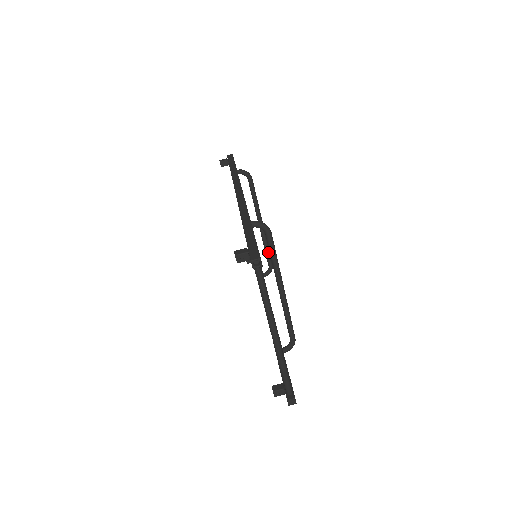
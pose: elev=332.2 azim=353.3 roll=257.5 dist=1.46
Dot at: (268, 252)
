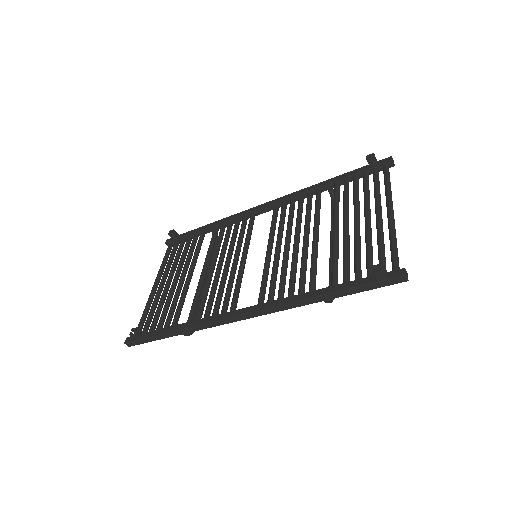
Dot at: occluded
